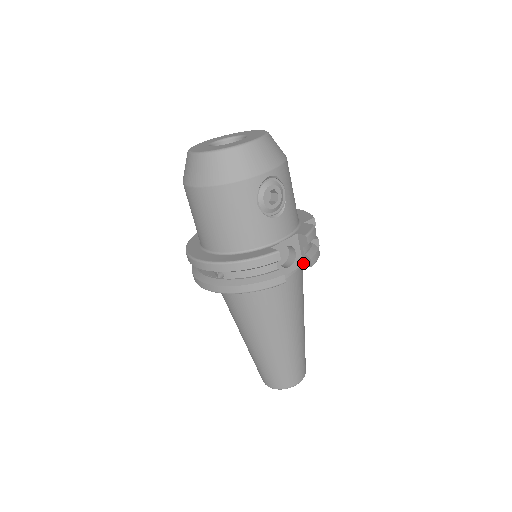
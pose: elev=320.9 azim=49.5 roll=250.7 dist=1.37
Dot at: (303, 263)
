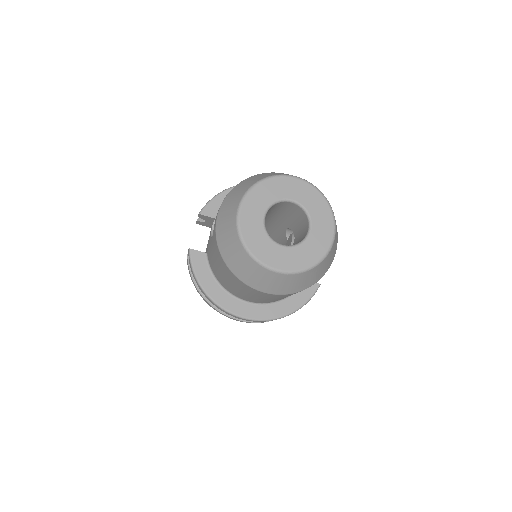
Dot at: occluded
